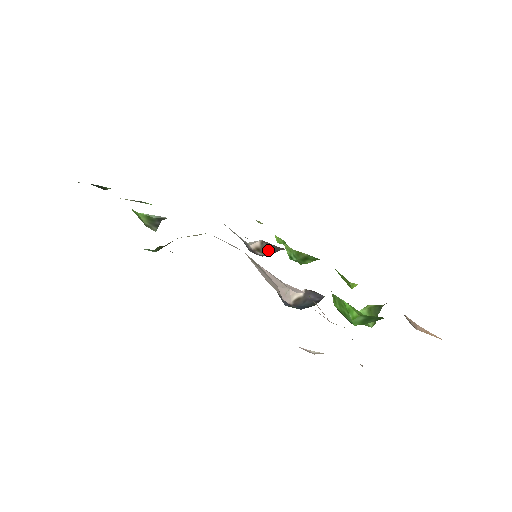
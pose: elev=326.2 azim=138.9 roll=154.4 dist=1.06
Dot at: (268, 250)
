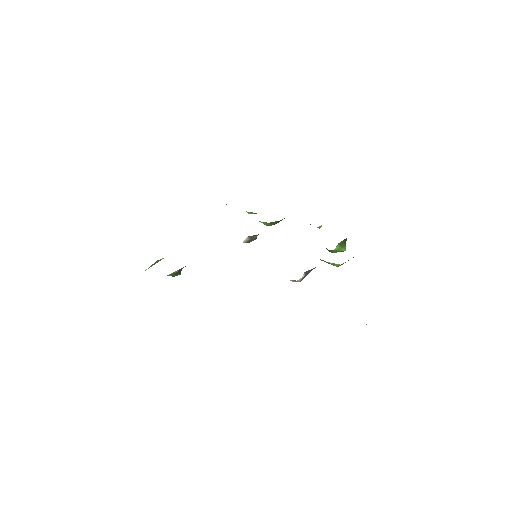
Dot at: (255, 237)
